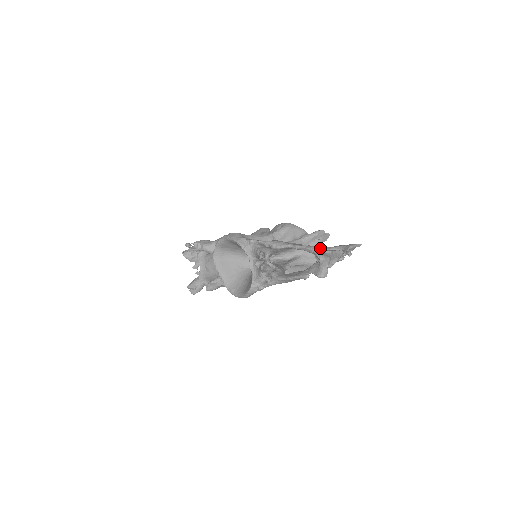
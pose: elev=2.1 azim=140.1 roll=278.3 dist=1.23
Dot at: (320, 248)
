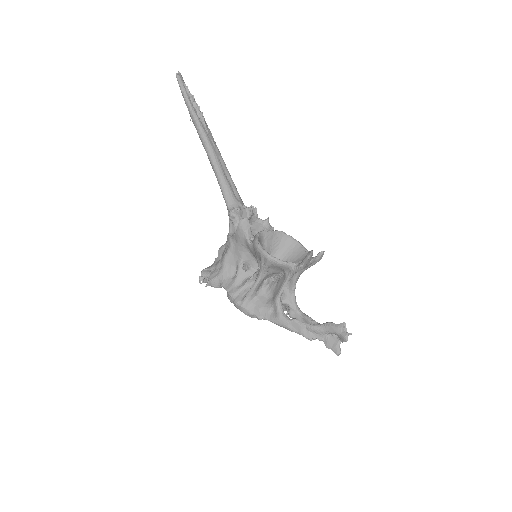
Dot at: (319, 333)
